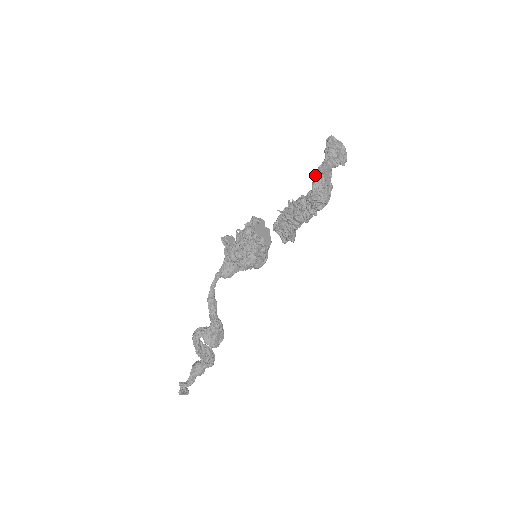
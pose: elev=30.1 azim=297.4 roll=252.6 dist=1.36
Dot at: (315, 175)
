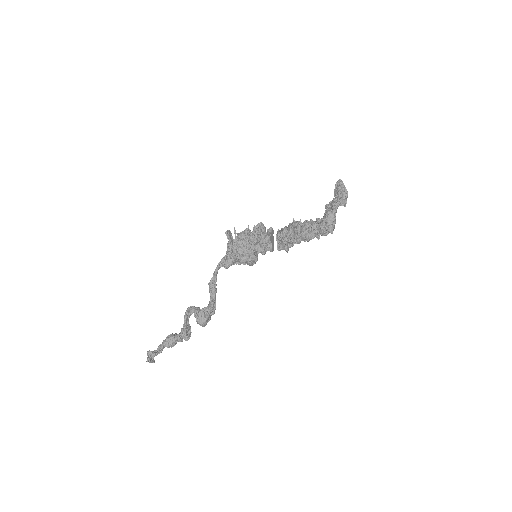
Dot at: (327, 208)
